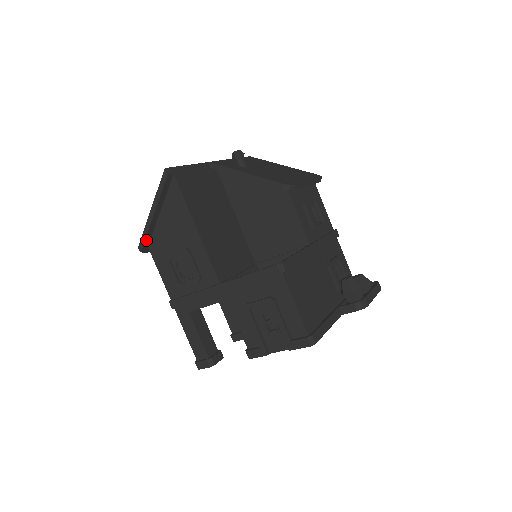
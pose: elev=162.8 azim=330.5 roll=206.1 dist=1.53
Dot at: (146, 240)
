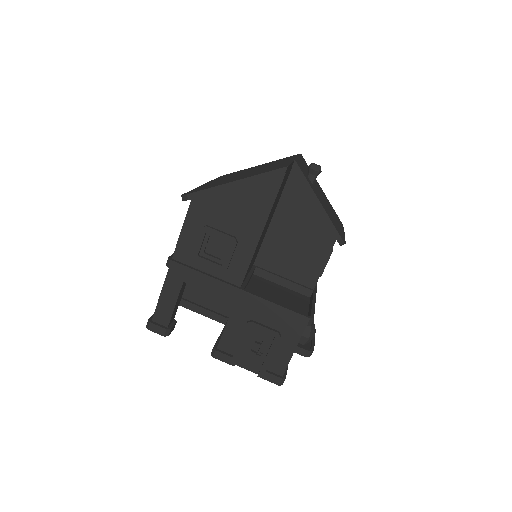
Dot at: (200, 196)
